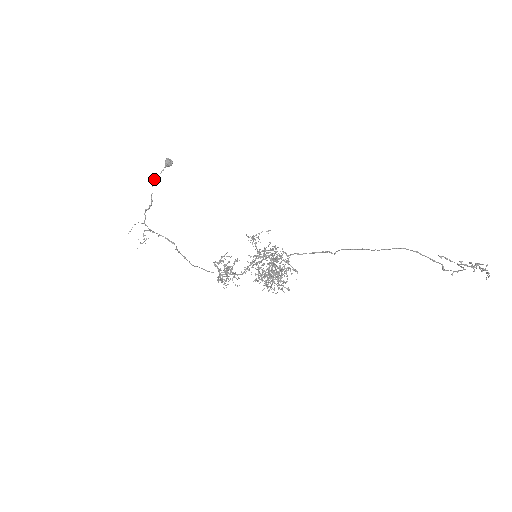
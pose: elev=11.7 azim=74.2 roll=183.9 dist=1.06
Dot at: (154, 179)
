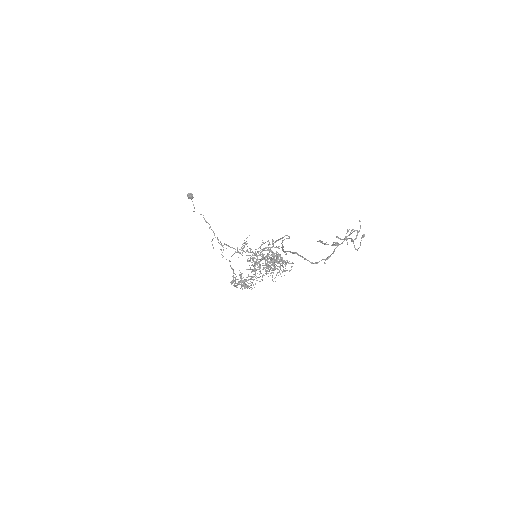
Dot at: occluded
